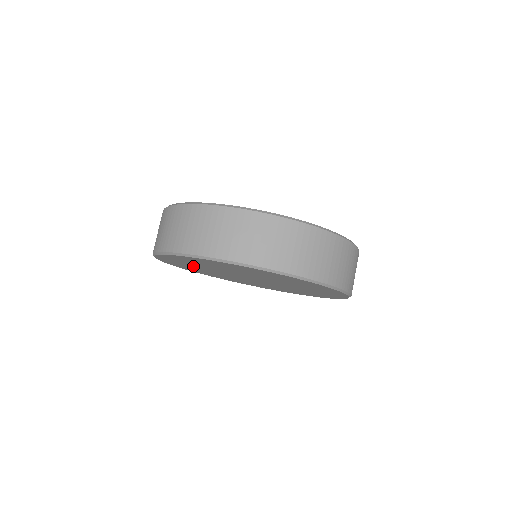
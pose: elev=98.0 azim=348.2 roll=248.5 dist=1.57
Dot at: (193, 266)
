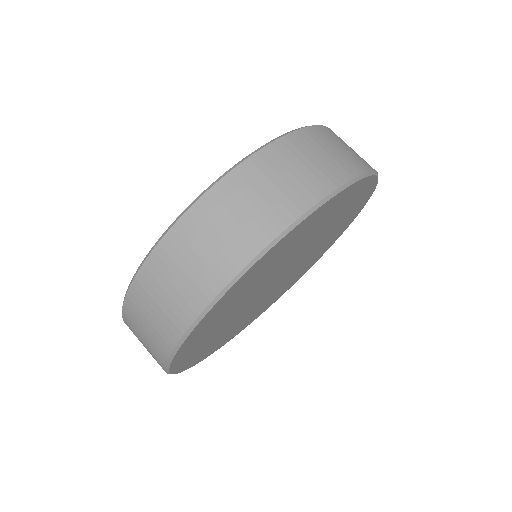
Dot at: (216, 336)
